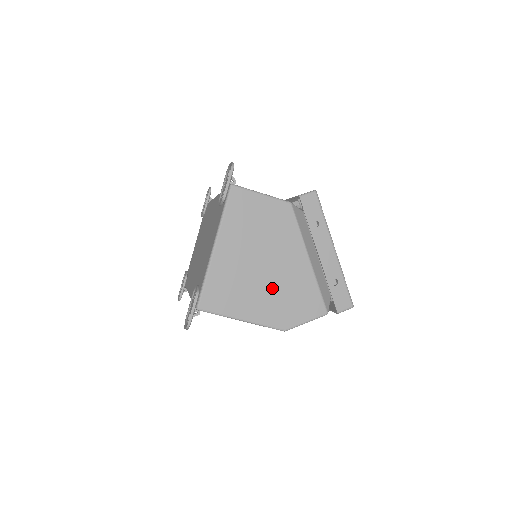
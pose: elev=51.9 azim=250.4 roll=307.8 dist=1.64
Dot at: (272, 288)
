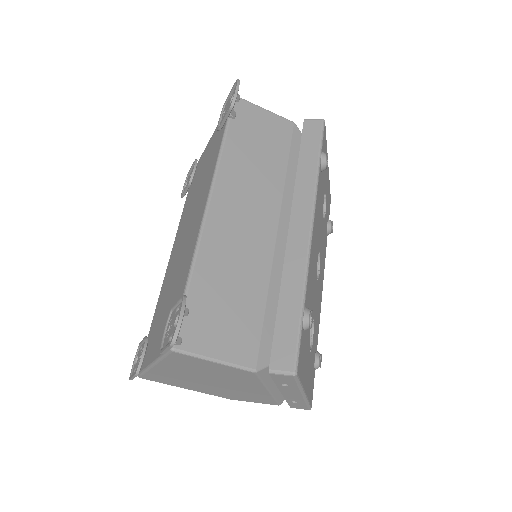
Dot at: (220, 389)
